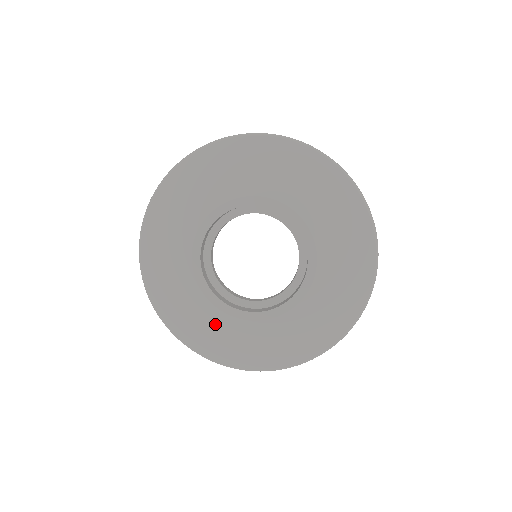
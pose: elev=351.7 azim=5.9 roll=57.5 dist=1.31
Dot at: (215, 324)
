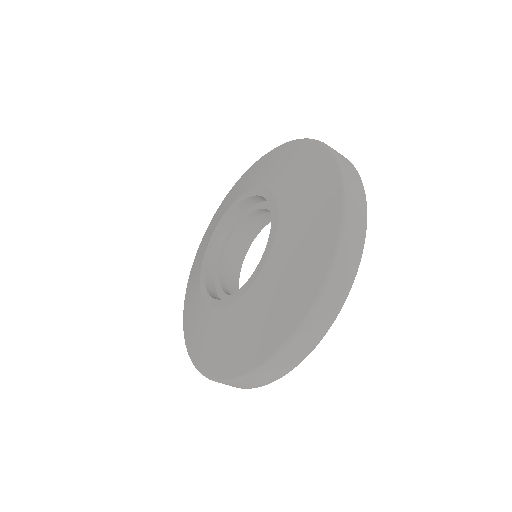
Dot at: (251, 311)
